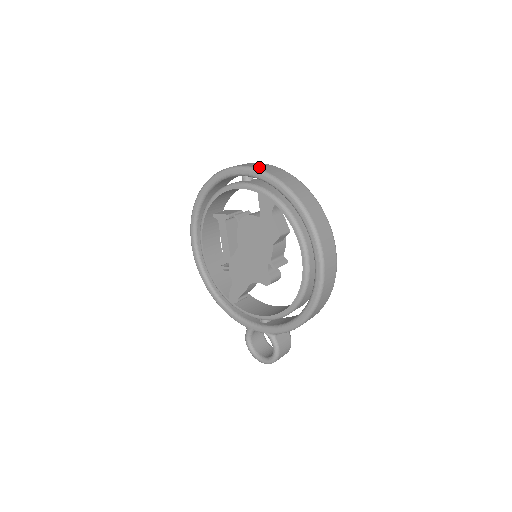
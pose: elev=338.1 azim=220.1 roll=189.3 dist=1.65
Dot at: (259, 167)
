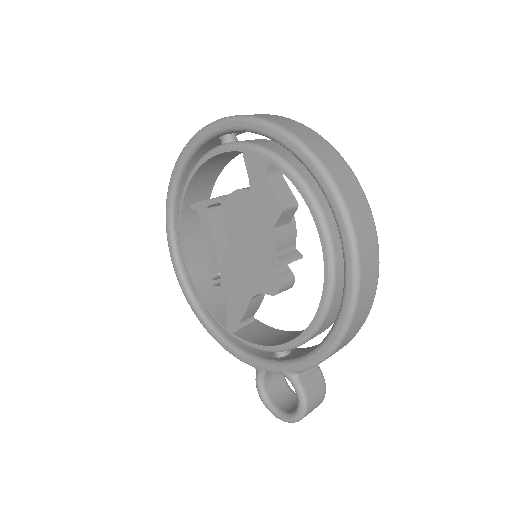
Dot at: (240, 115)
